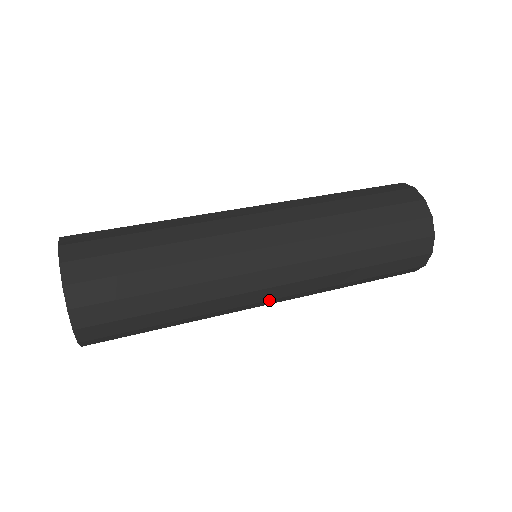
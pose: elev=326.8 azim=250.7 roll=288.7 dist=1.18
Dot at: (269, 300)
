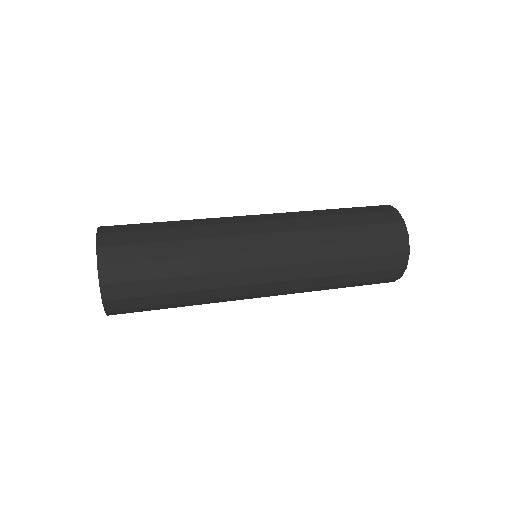
Dot at: (264, 283)
